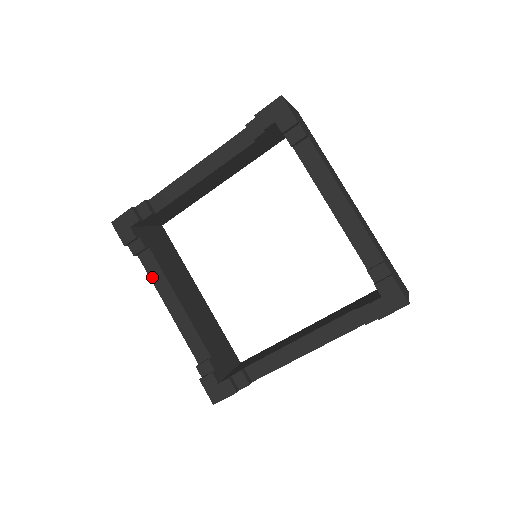
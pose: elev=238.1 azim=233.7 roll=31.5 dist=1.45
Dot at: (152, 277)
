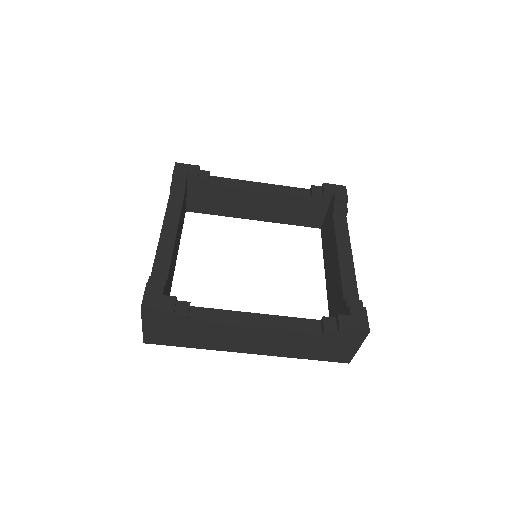
Dot at: (169, 209)
